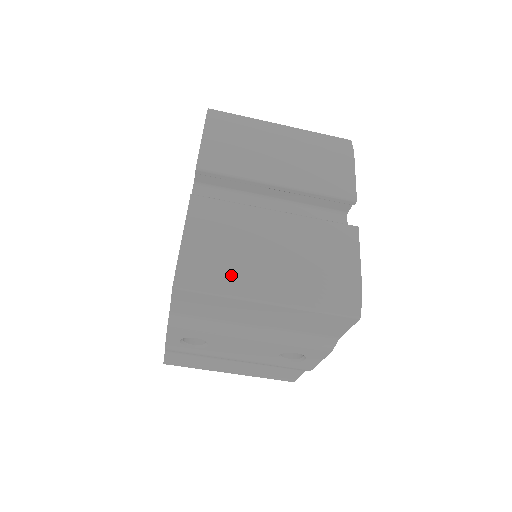
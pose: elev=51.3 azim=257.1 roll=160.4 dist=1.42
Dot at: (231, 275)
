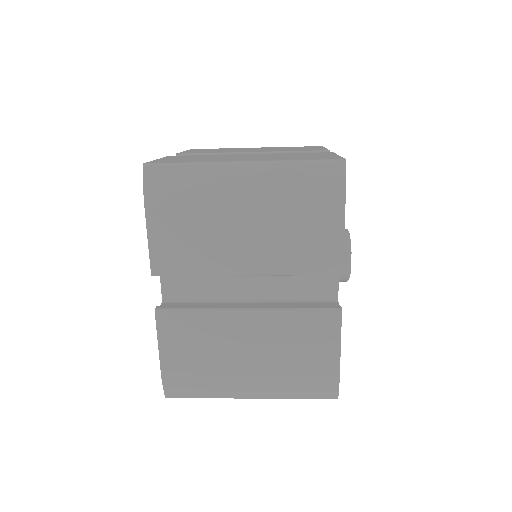
Dot at: (212, 385)
